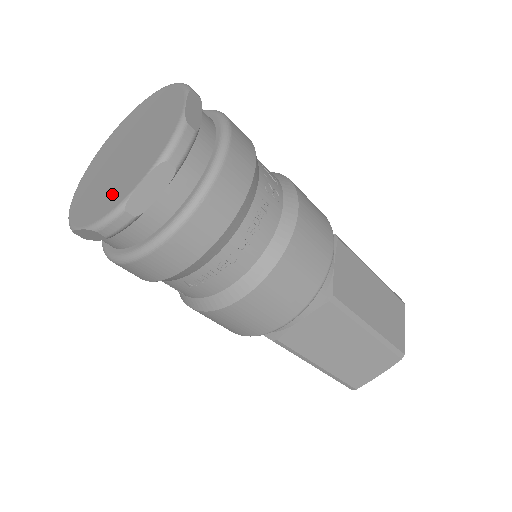
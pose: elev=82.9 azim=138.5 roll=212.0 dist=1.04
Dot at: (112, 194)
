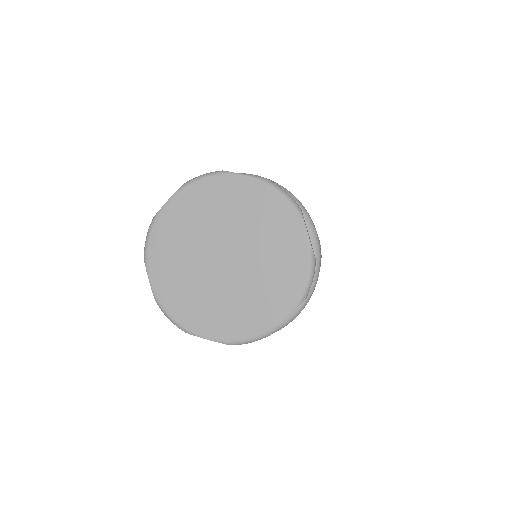
Dot at: (283, 271)
